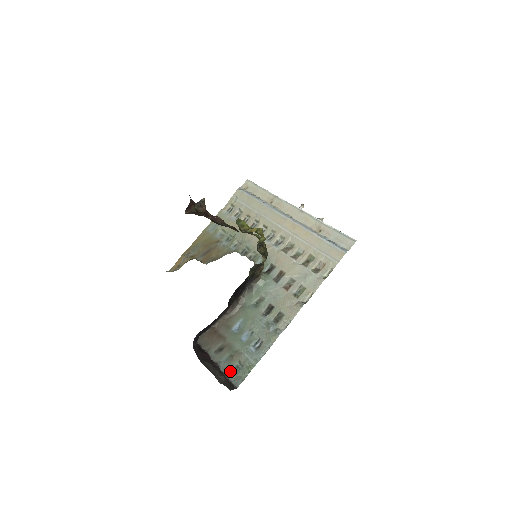
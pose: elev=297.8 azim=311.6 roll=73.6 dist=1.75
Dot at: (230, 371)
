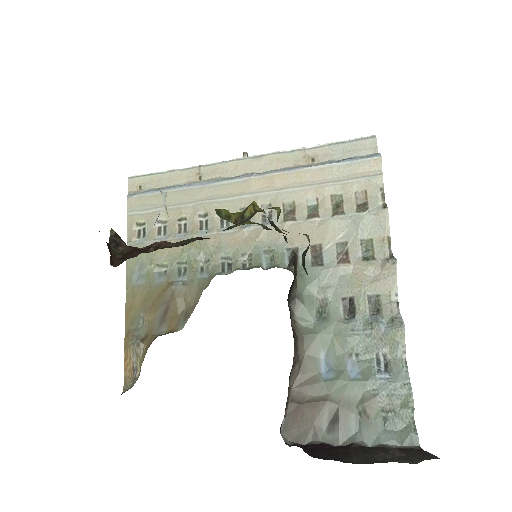
Dot at: (383, 435)
